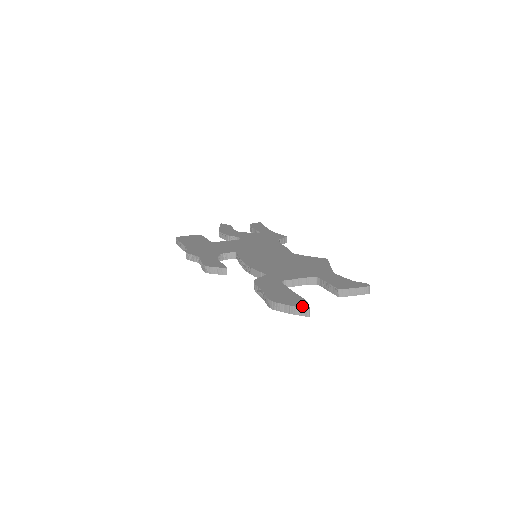
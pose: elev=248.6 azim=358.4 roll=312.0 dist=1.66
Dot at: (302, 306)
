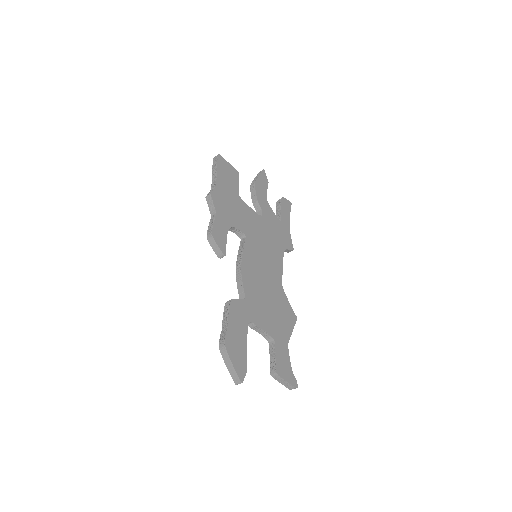
Dot at: (240, 375)
